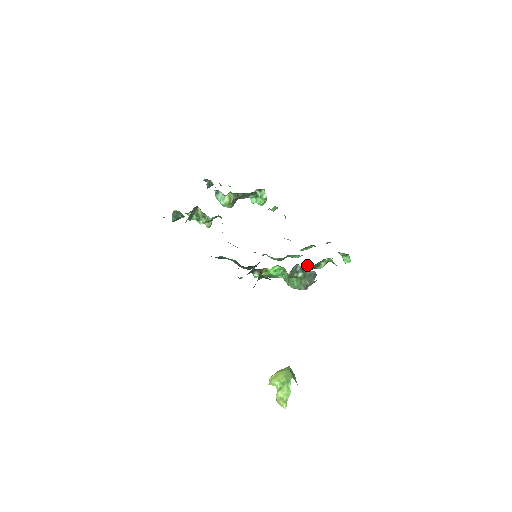
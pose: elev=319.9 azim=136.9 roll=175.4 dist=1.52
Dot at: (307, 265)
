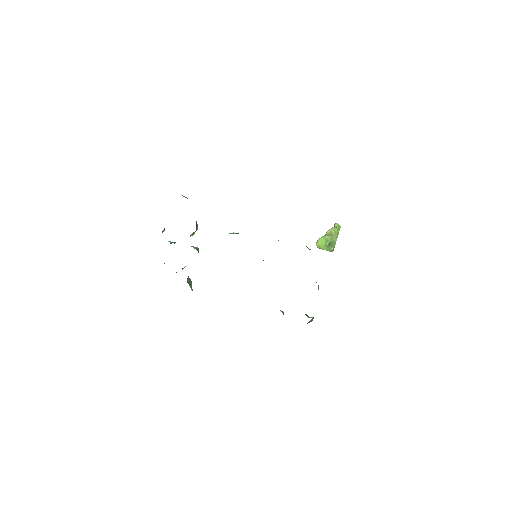
Dot at: occluded
